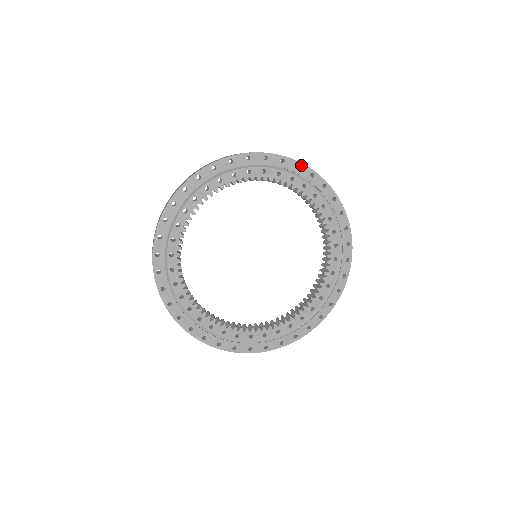
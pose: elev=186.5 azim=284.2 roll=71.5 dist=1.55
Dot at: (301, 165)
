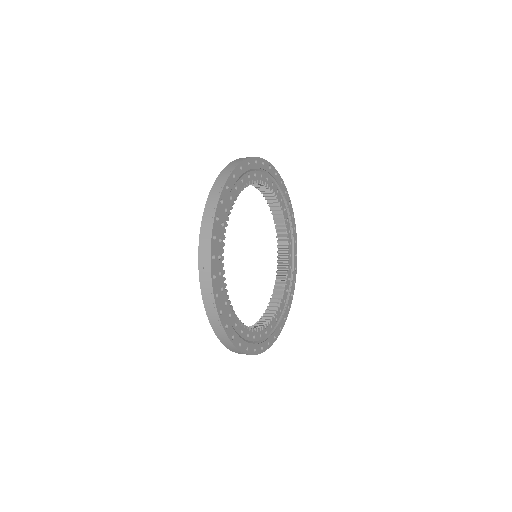
Dot at: (271, 165)
